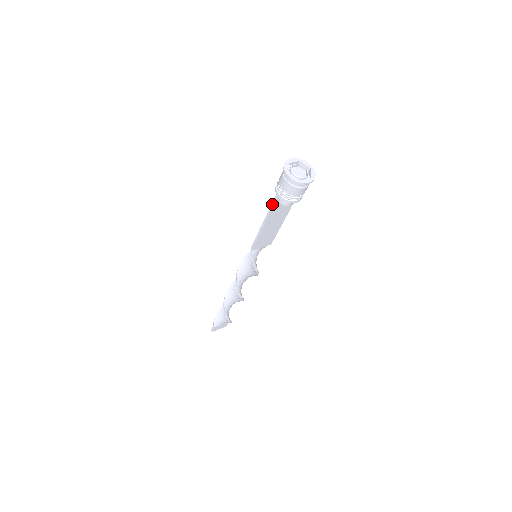
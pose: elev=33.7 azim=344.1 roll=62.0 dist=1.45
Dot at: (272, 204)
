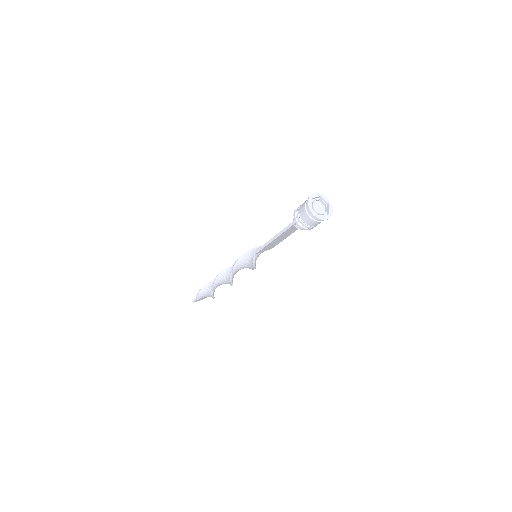
Dot at: (288, 226)
